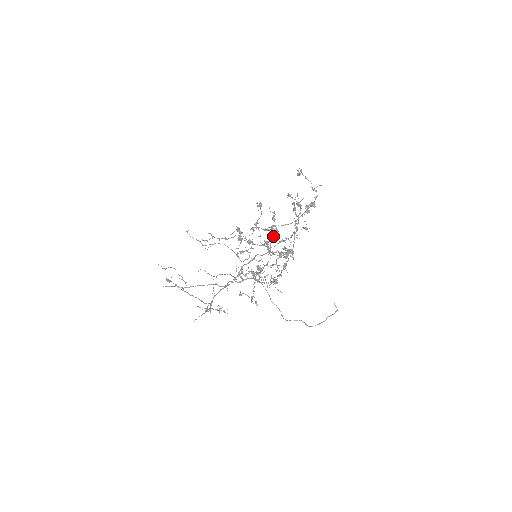
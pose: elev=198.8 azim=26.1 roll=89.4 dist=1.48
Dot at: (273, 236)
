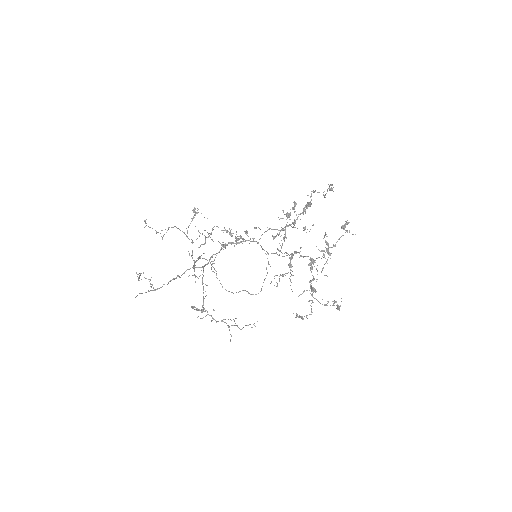
Dot at: (327, 260)
